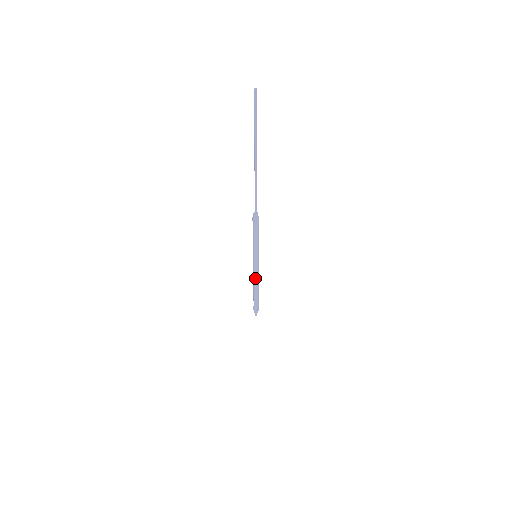
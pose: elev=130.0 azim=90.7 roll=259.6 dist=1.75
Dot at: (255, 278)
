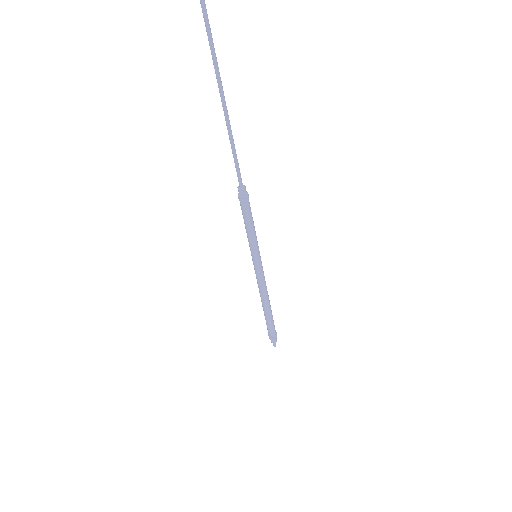
Dot at: (262, 290)
